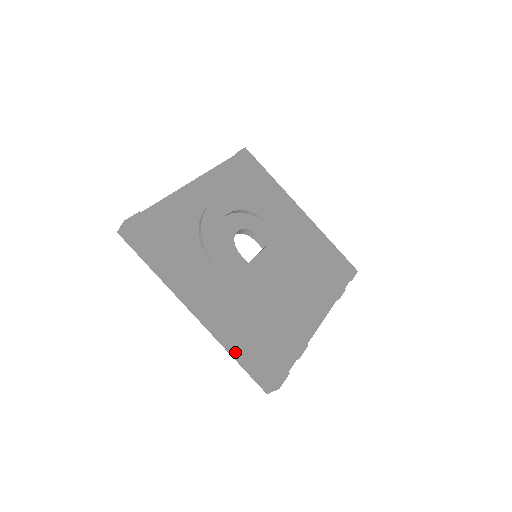
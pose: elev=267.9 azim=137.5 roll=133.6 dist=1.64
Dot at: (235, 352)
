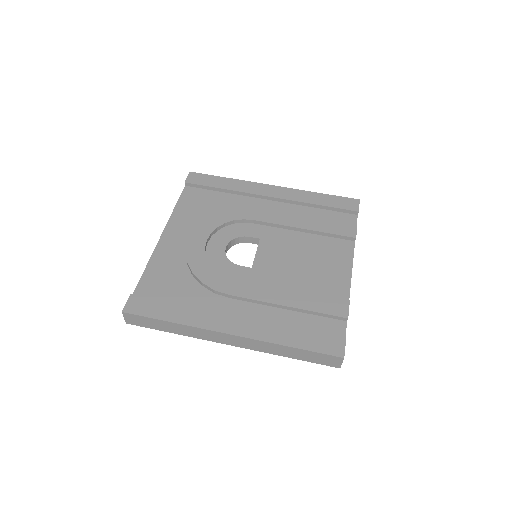
Dot at: (286, 353)
